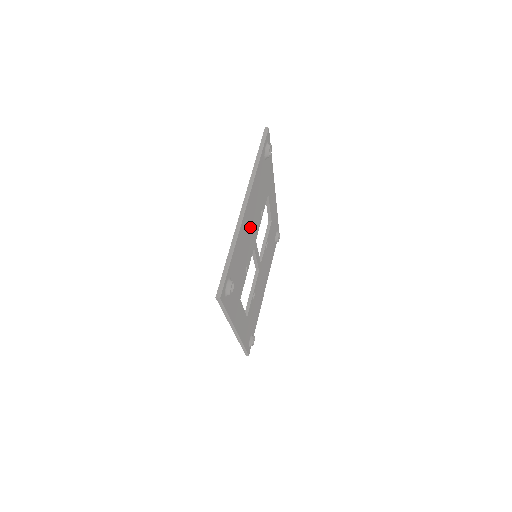
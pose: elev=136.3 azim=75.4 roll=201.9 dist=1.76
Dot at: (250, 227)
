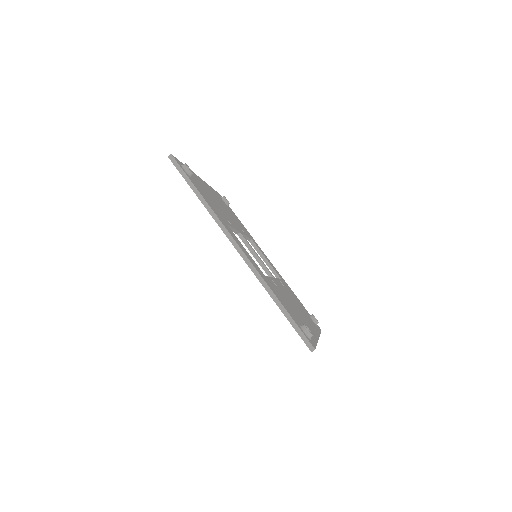
Dot at: occluded
